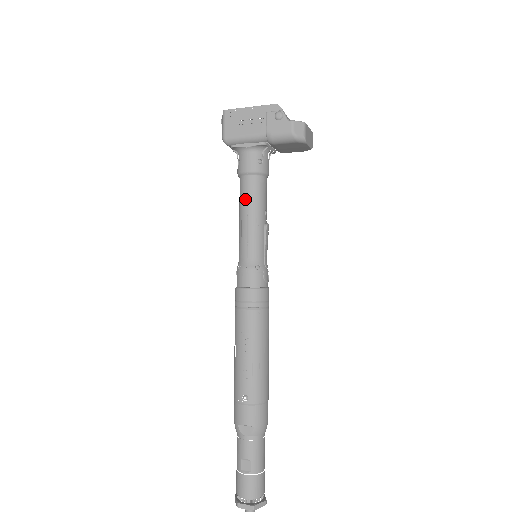
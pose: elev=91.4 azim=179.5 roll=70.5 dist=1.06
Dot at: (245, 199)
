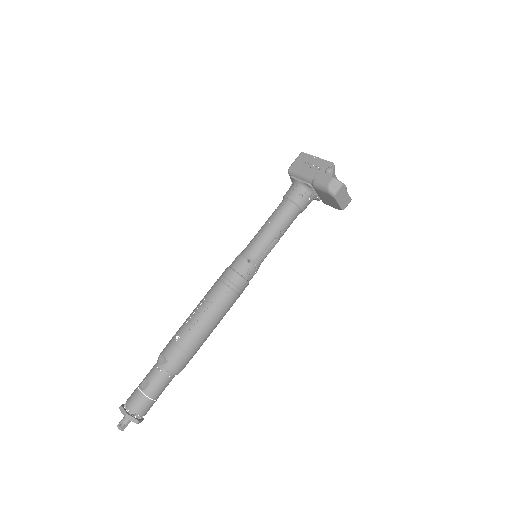
Dot at: (274, 213)
